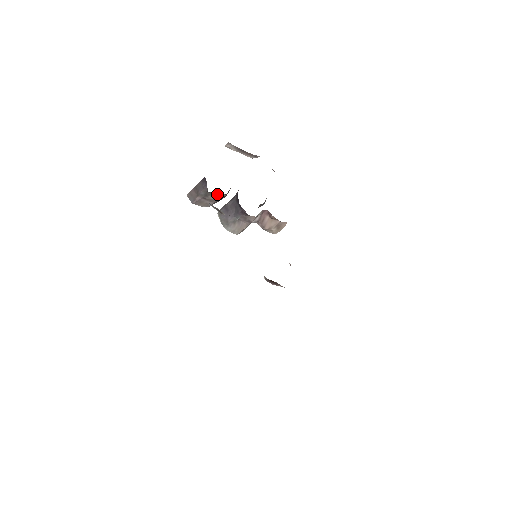
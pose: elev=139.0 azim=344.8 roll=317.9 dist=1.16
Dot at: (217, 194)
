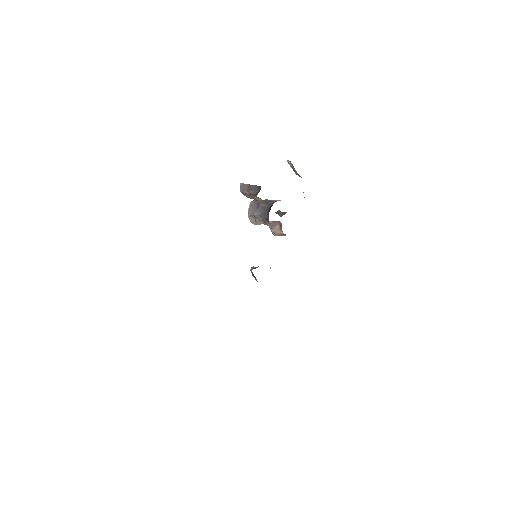
Dot at: (260, 198)
